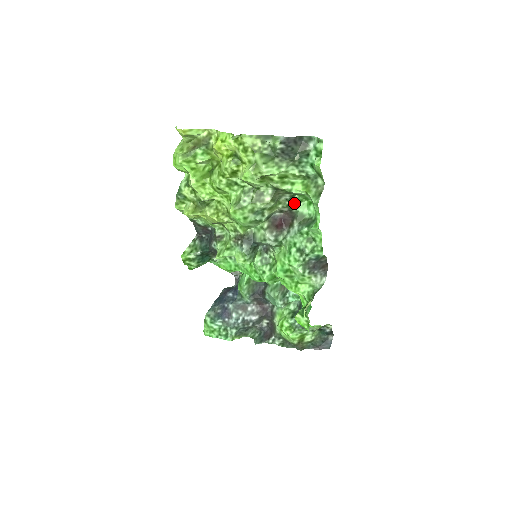
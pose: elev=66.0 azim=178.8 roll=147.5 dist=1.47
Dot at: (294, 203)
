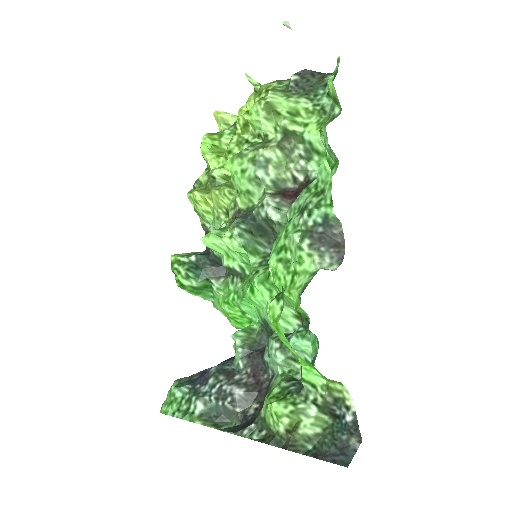
Dot at: (312, 168)
